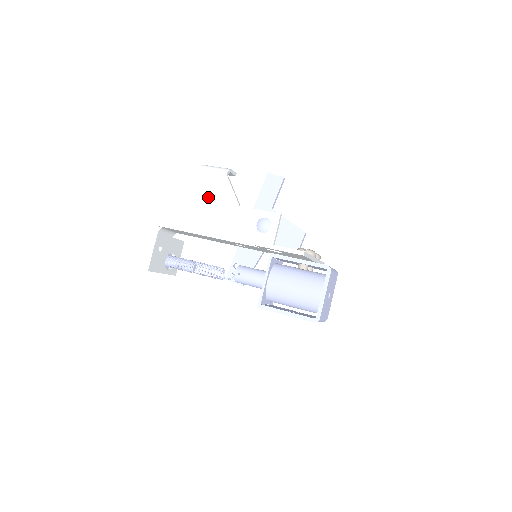
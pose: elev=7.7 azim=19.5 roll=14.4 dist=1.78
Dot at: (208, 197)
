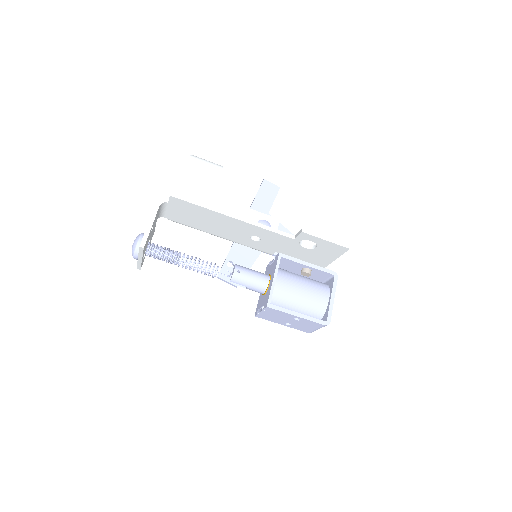
Dot at: (200, 187)
